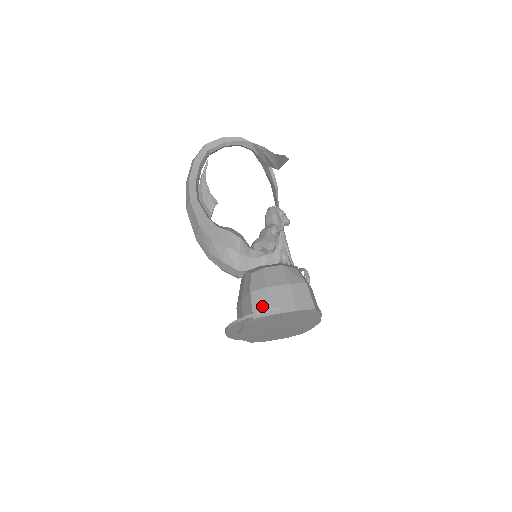
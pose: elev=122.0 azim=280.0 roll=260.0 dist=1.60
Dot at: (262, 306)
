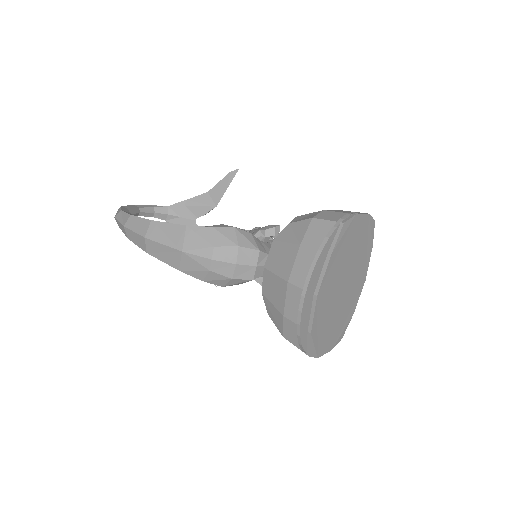
Dot at: (339, 215)
